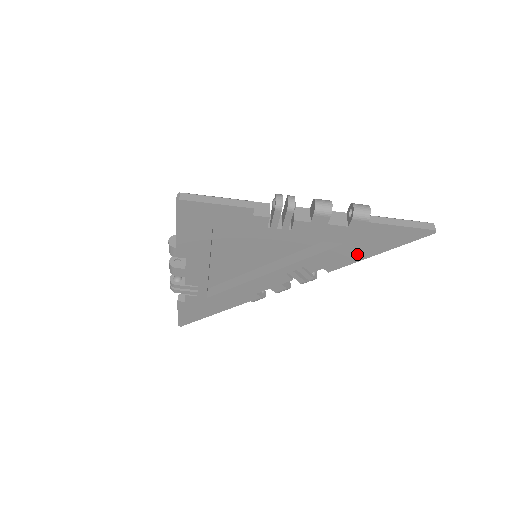
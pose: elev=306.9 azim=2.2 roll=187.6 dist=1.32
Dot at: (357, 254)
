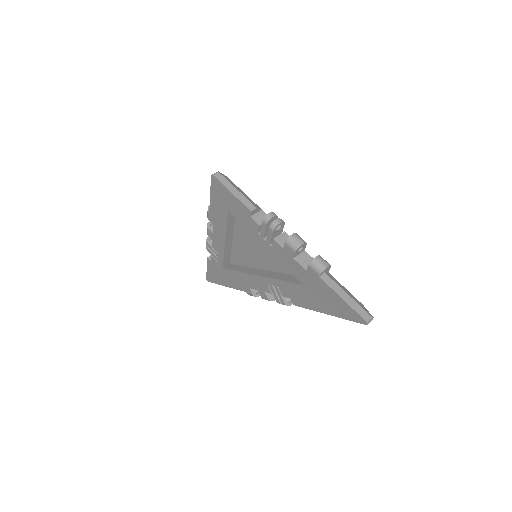
Dot at: (312, 302)
